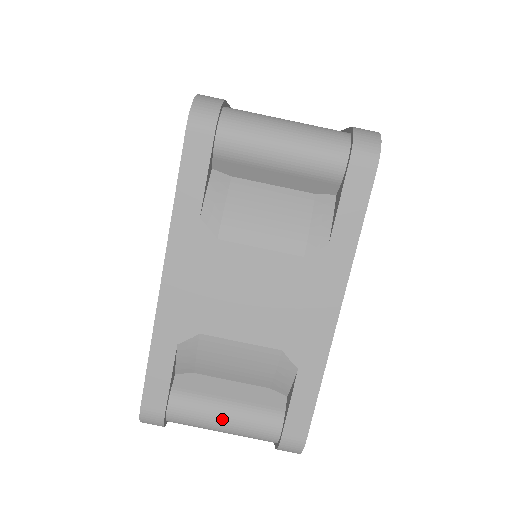
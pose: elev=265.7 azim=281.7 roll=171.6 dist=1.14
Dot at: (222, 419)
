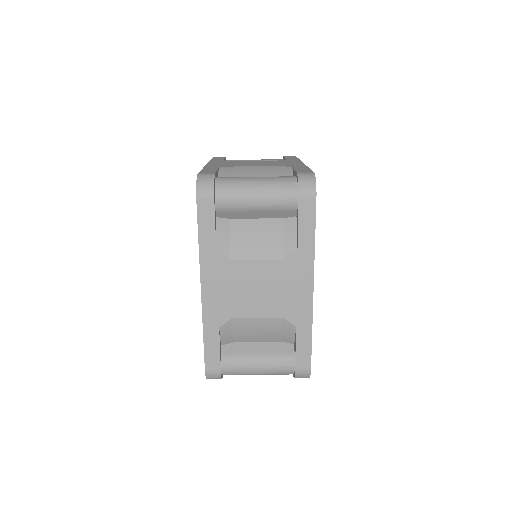
Dot at: (254, 177)
